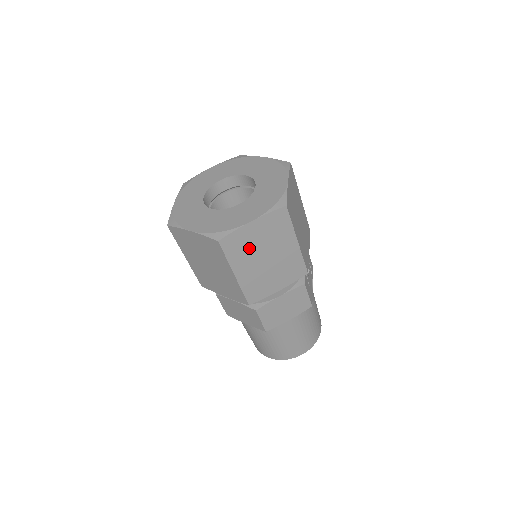
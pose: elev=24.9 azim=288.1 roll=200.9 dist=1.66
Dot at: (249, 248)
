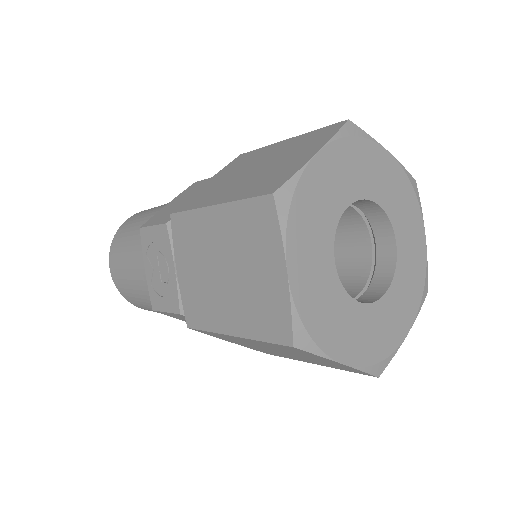
Dot at: occluded
